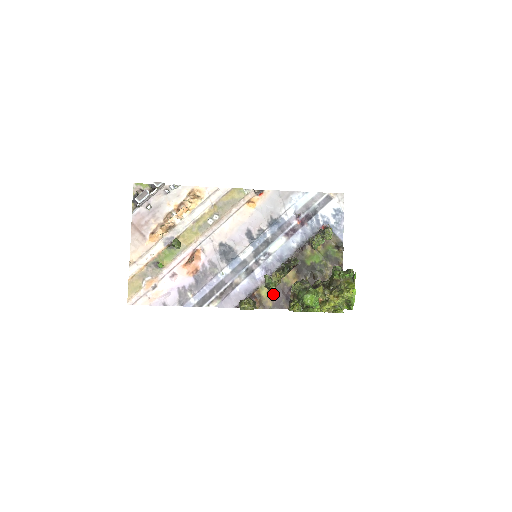
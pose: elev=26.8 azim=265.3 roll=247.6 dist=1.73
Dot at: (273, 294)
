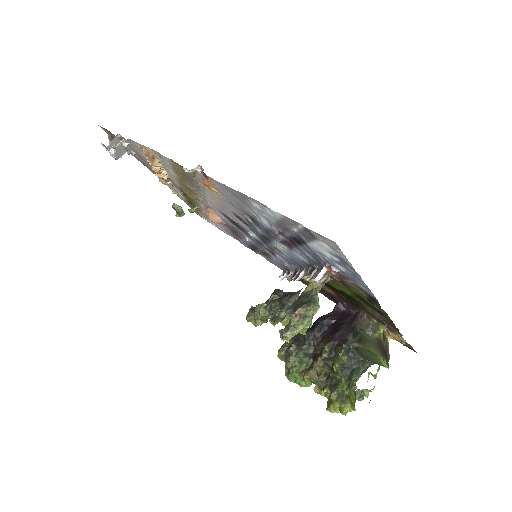
Dot at: occluded
